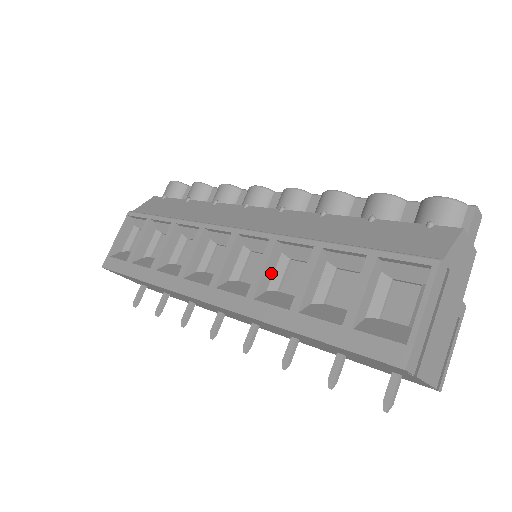
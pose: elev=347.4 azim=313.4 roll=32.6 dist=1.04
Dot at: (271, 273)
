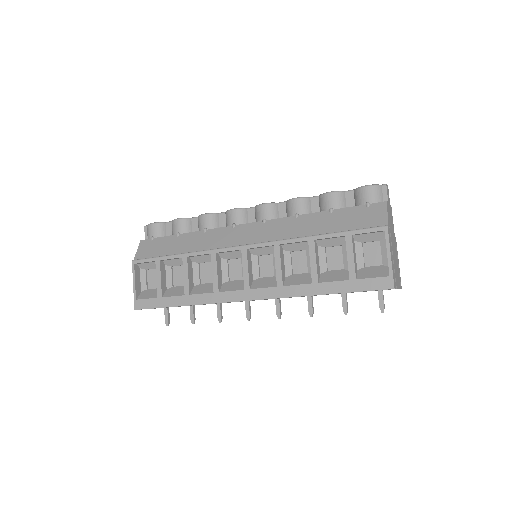
Dot at: (283, 265)
